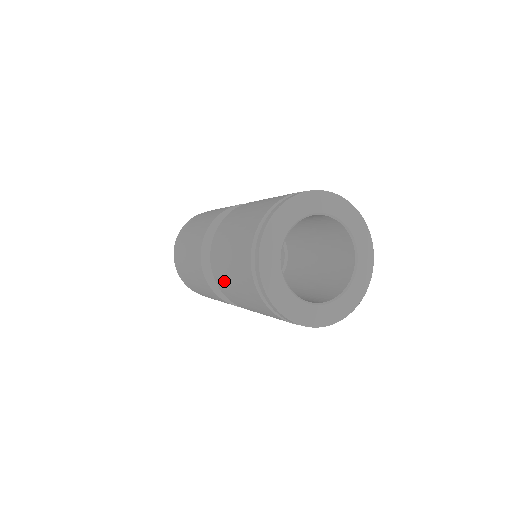
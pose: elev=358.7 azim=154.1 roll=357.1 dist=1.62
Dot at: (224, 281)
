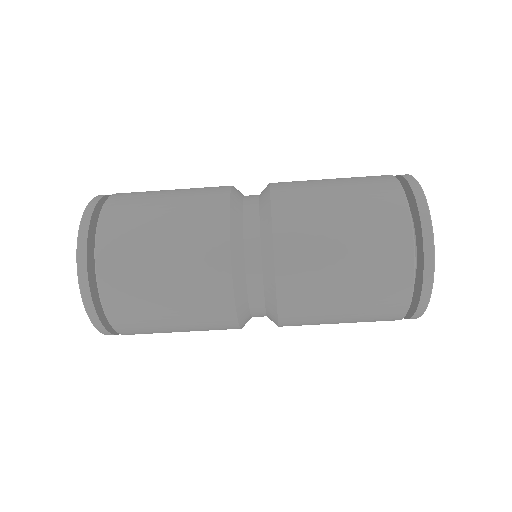
Dot at: occluded
